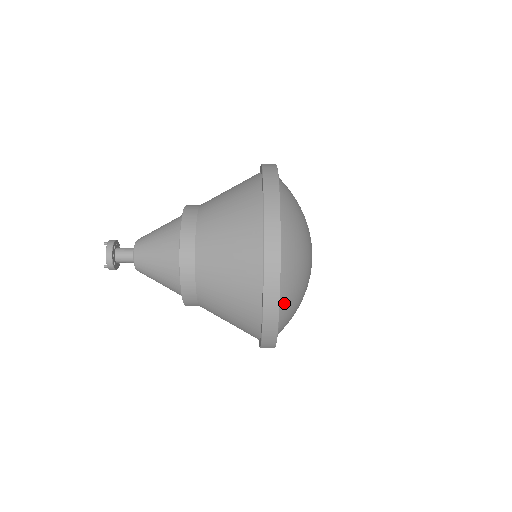
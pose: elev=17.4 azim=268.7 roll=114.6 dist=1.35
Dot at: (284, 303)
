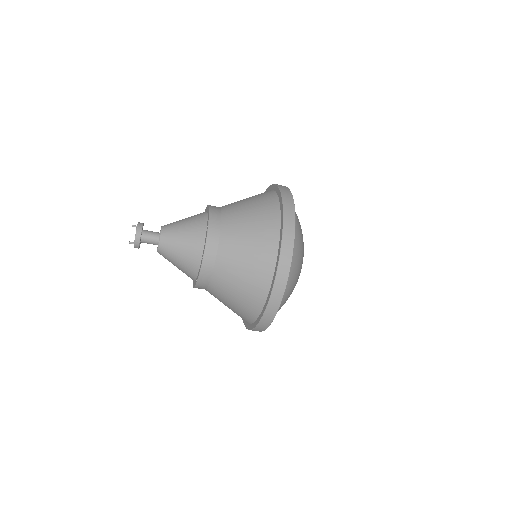
Dot at: (292, 262)
